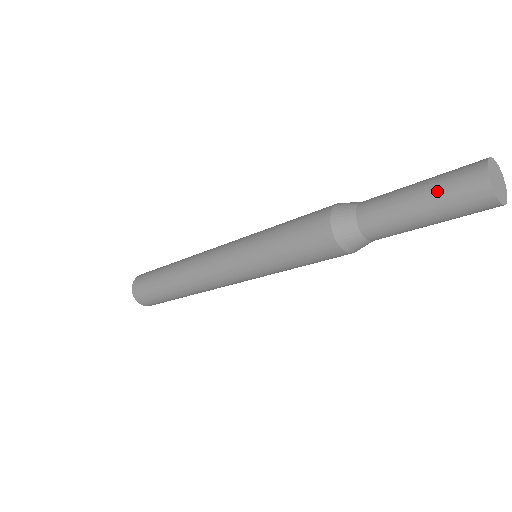
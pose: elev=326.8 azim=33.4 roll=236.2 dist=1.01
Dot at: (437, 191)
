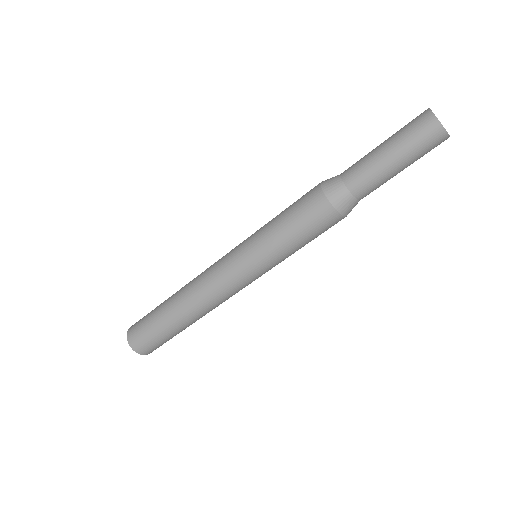
Dot at: (410, 150)
